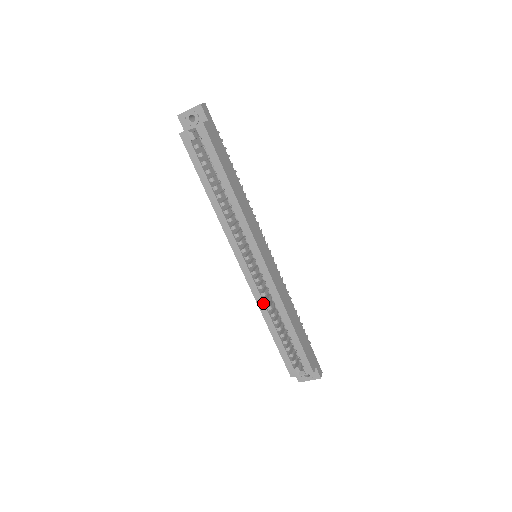
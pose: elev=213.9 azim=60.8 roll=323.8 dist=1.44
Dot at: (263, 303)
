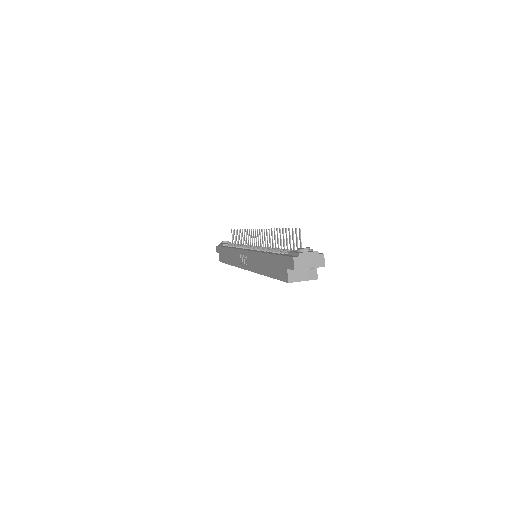
Dot at: occluded
